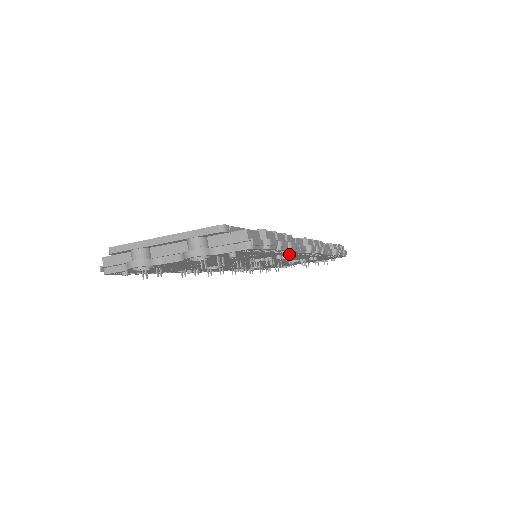
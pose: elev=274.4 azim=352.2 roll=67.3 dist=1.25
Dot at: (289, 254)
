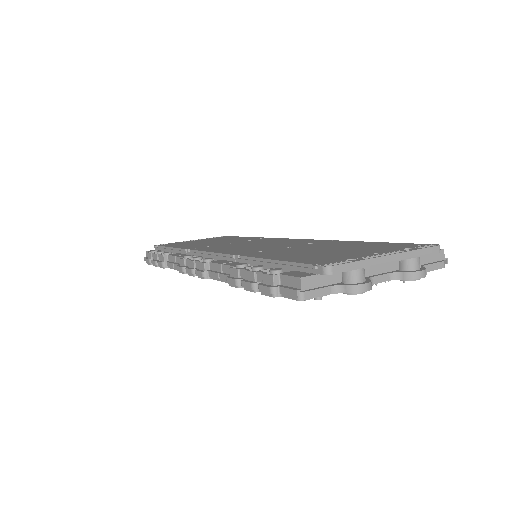
Dot at: occluded
